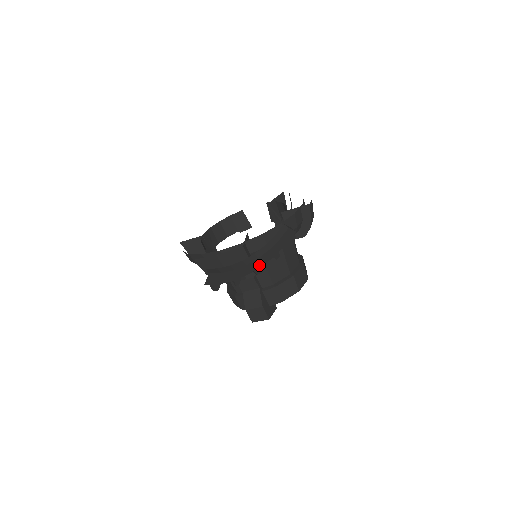
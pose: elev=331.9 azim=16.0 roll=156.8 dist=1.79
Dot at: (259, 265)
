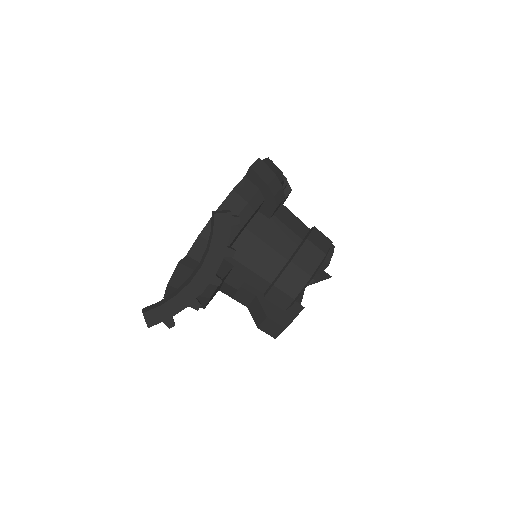
Dot at: (211, 274)
